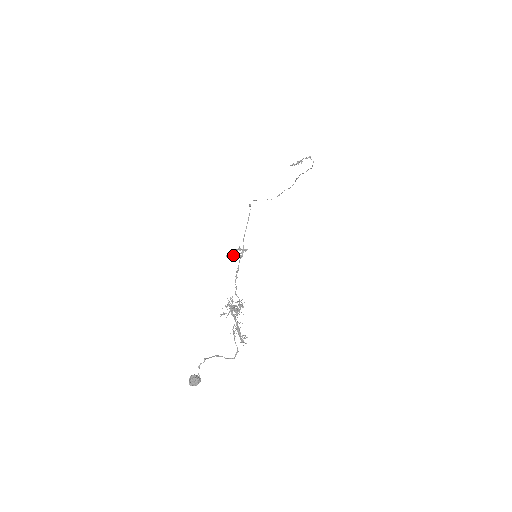
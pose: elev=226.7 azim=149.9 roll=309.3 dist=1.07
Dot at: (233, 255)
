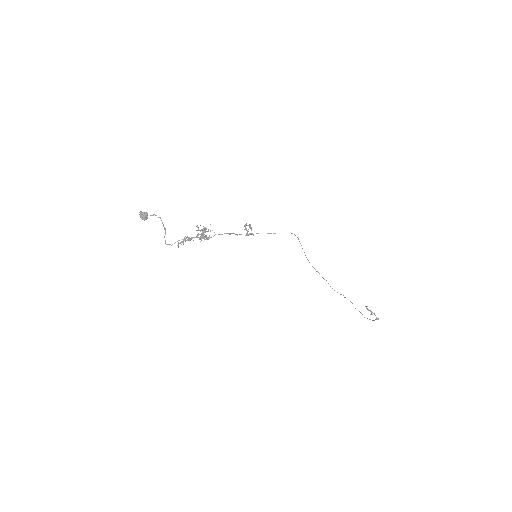
Dot at: occluded
